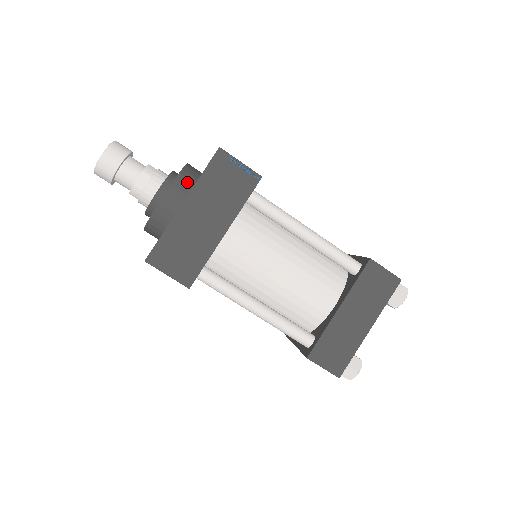
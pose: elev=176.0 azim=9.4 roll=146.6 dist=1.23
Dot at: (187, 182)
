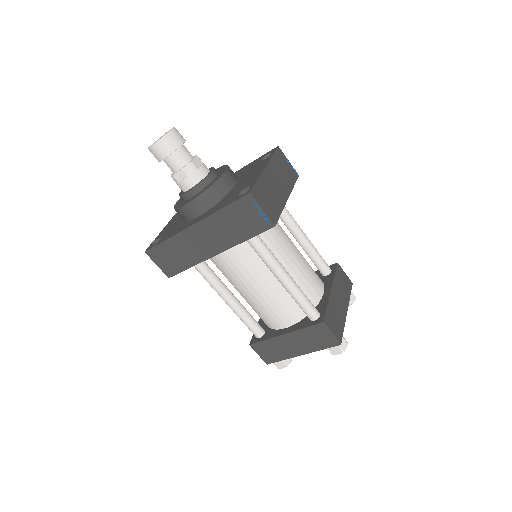
Dot at: (233, 172)
